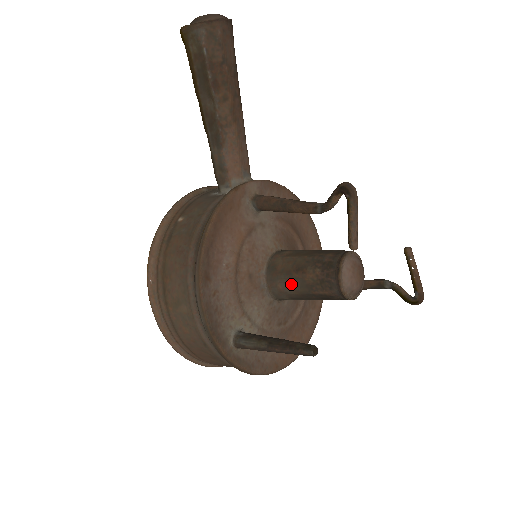
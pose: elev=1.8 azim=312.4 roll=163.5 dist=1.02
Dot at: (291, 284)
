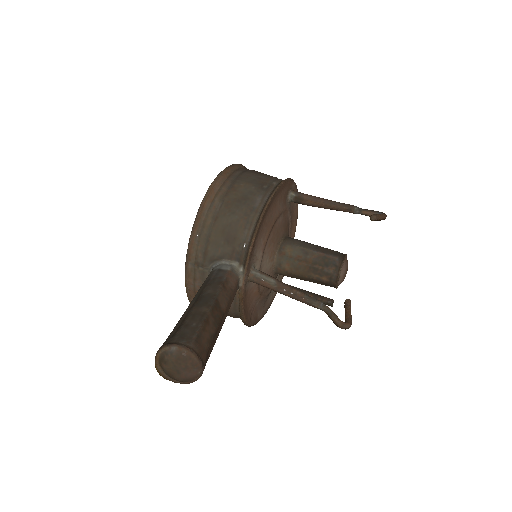
Dot at: occluded
